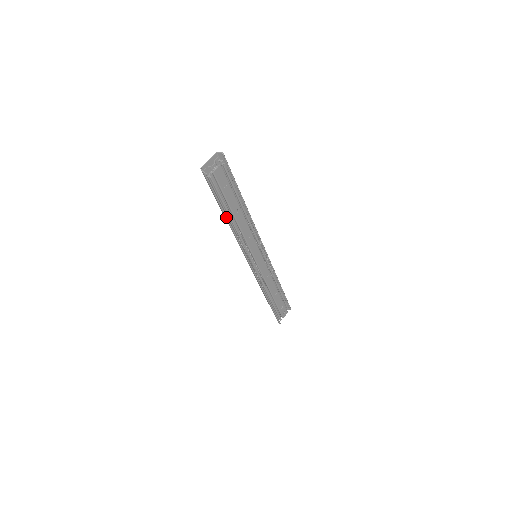
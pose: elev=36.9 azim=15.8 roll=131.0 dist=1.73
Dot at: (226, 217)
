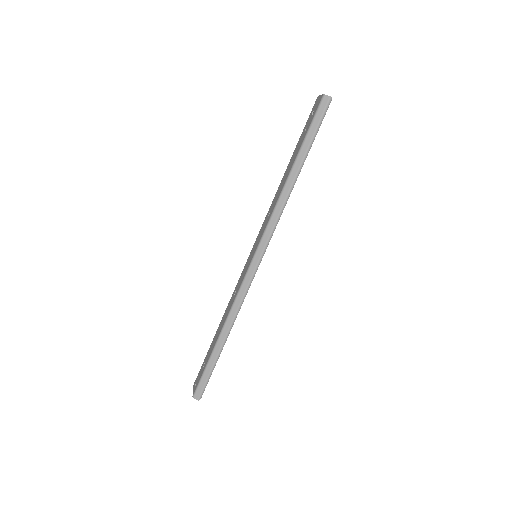
Dot at: (300, 170)
